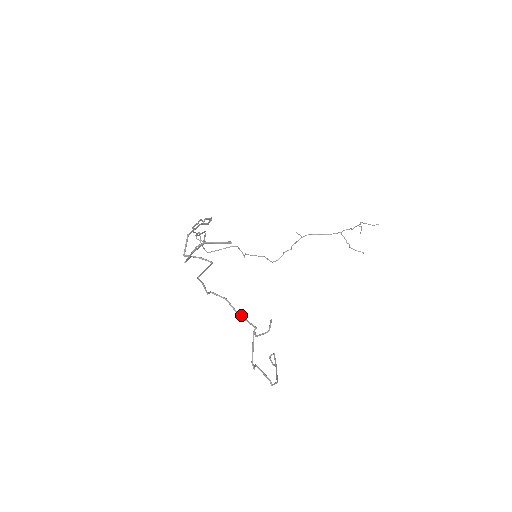
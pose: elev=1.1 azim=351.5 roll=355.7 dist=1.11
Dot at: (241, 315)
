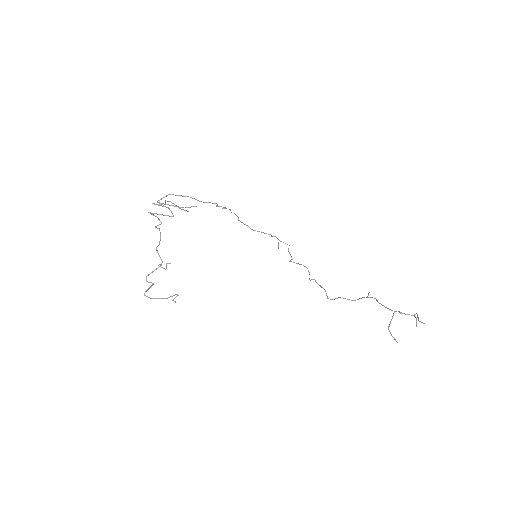
Dot at: (156, 247)
